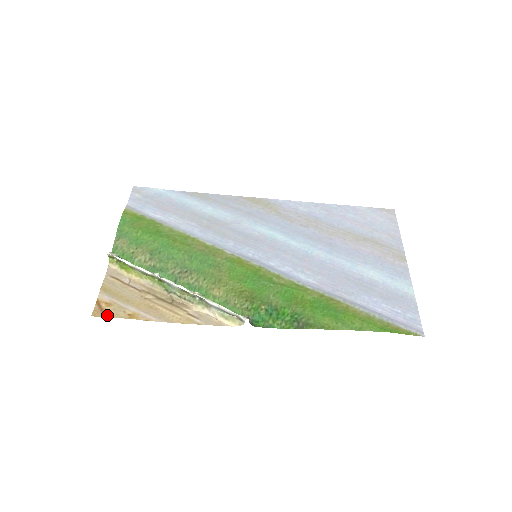
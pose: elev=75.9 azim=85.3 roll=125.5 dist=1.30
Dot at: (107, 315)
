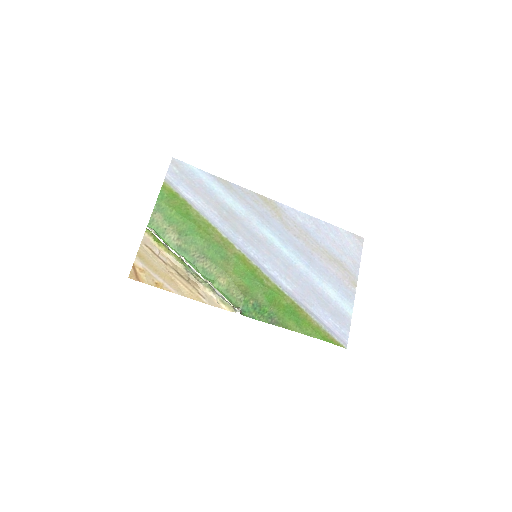
Dot at: (140, 280)
